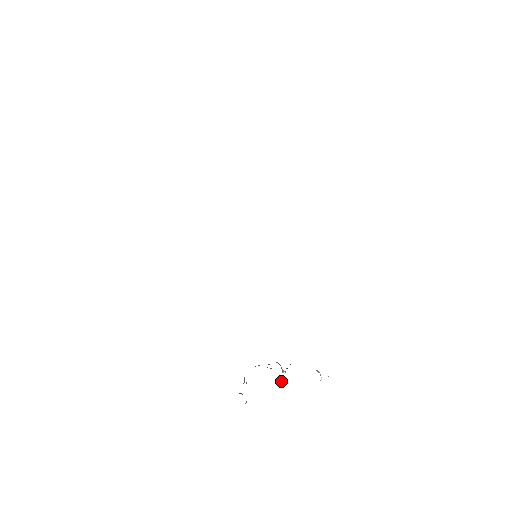
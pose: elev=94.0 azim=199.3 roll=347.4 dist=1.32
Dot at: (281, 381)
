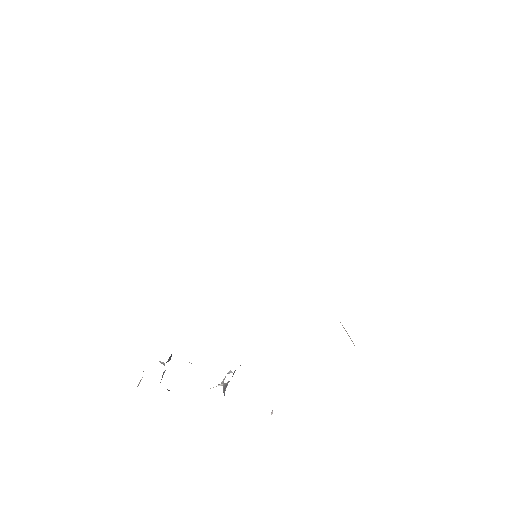
Dot at: occluded
